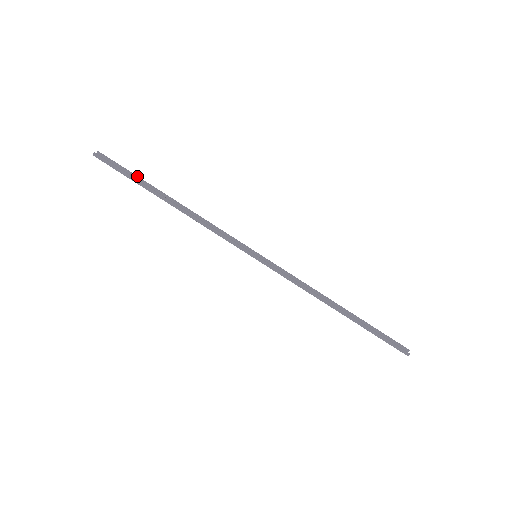
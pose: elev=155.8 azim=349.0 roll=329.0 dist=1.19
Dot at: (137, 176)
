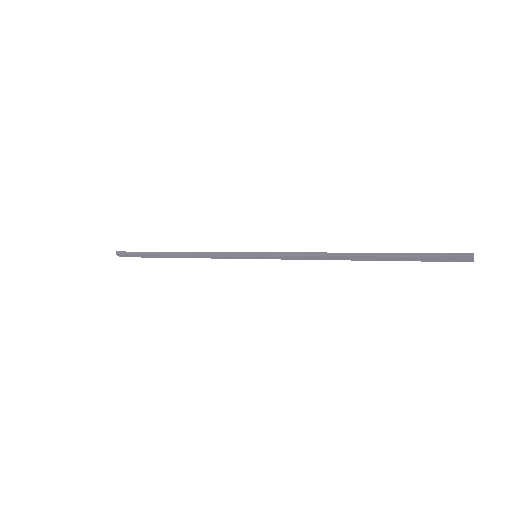
Dot at: occluded
